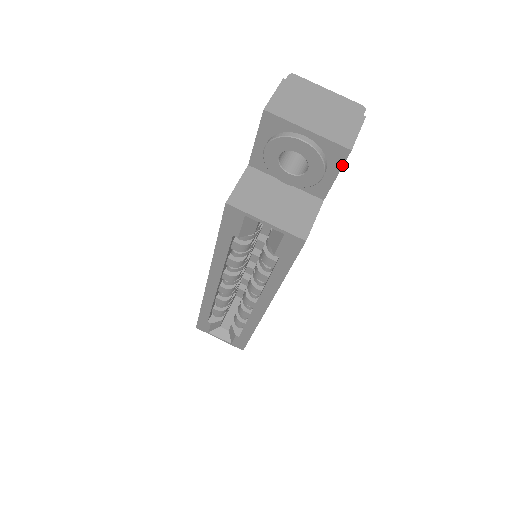
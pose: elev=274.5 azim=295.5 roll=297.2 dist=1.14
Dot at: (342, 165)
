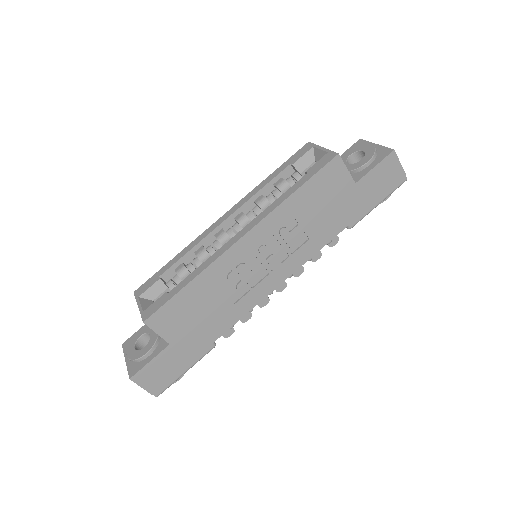
Dot at: (383, 159)
